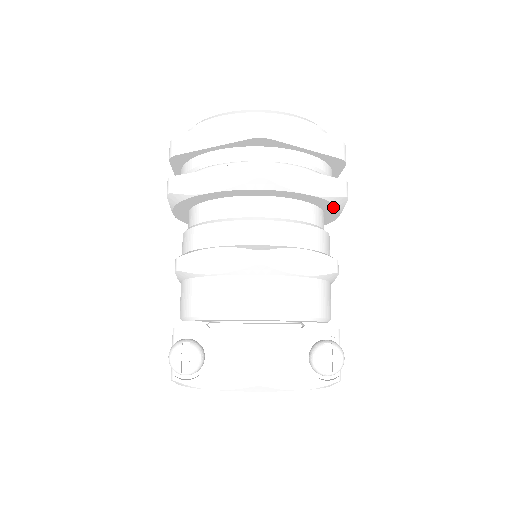
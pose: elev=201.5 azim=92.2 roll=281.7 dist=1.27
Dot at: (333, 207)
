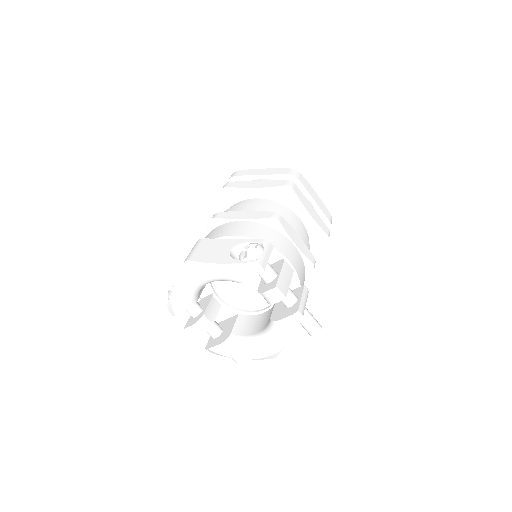
Dot at: (287, 199)
